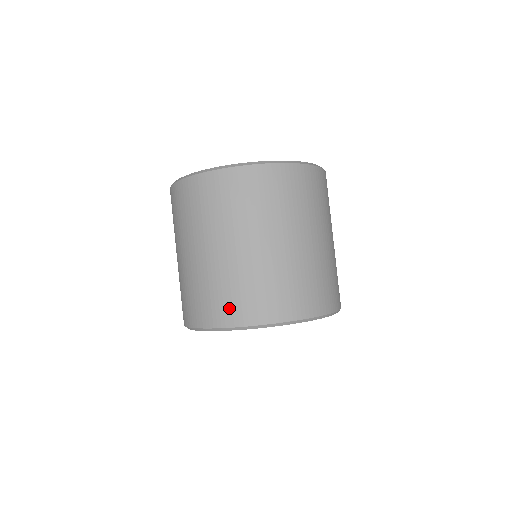
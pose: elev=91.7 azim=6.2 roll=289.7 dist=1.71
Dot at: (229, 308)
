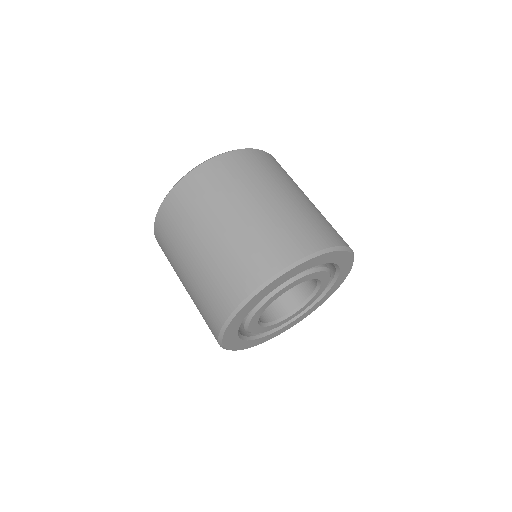
Dot at: (257, 264)
